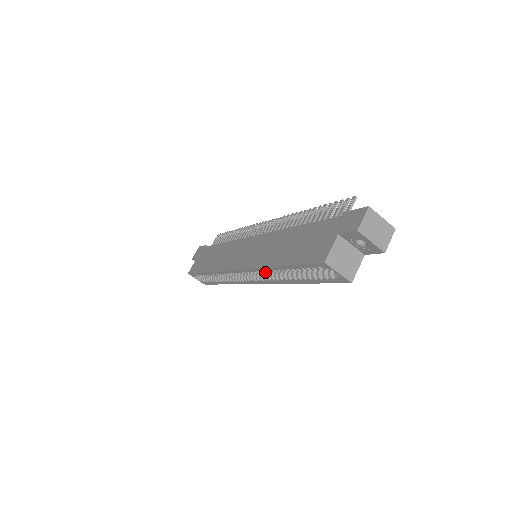
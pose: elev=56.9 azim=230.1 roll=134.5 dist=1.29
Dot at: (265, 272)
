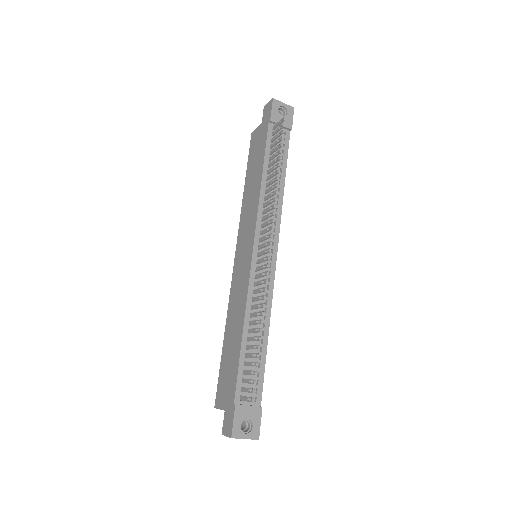
Dot at: occluded
